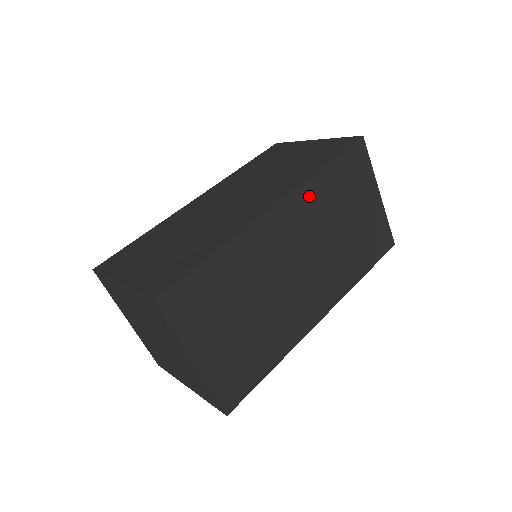
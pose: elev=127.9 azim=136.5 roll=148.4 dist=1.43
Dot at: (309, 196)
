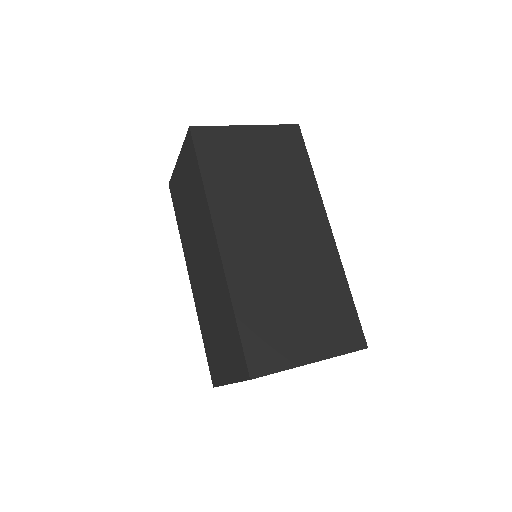
Dot at: (222, 205)
